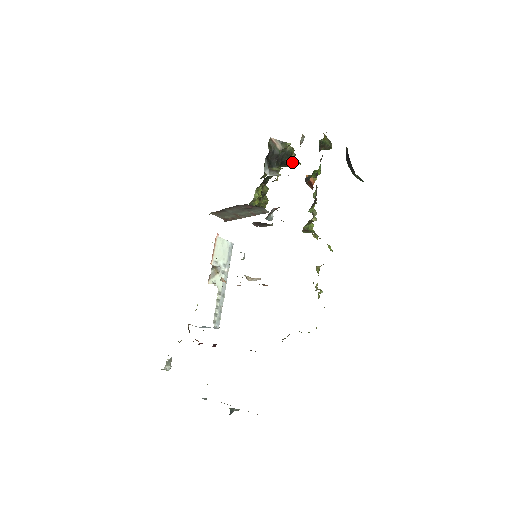
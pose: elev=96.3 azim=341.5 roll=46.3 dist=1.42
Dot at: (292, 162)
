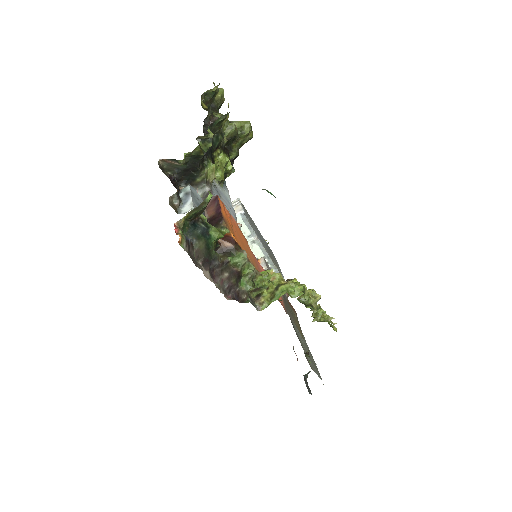
Dot at: (219, 122)
